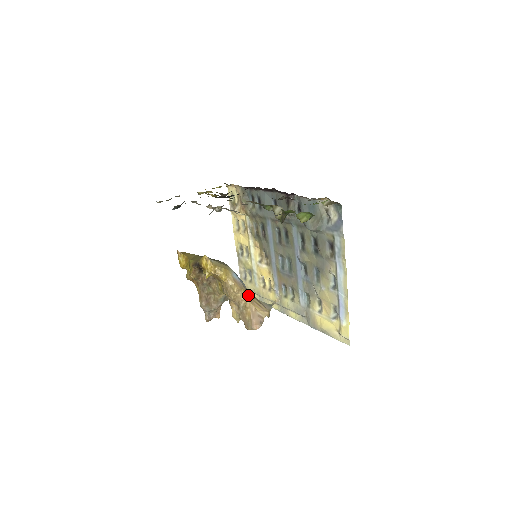
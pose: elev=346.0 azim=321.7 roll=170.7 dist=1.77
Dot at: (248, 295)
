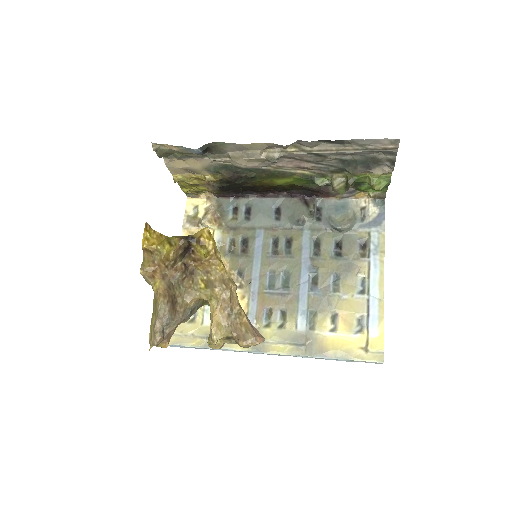
Dot at: occluded
